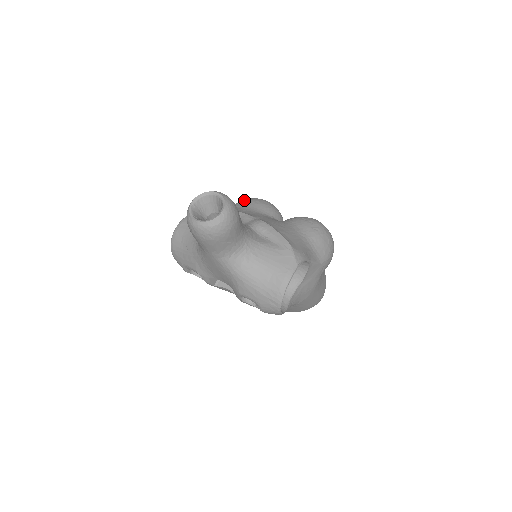
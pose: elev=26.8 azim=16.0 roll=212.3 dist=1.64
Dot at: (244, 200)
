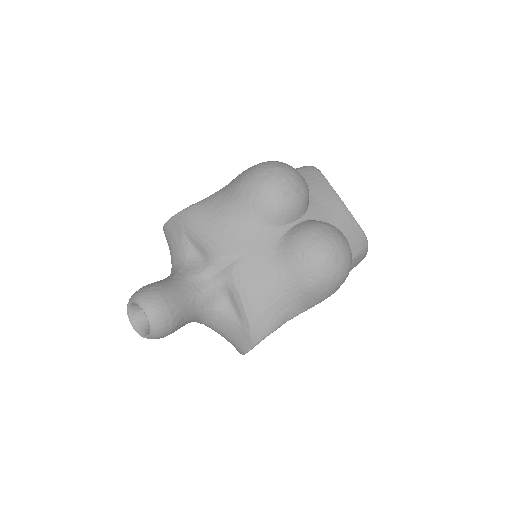
Dot at: (248, 183)
